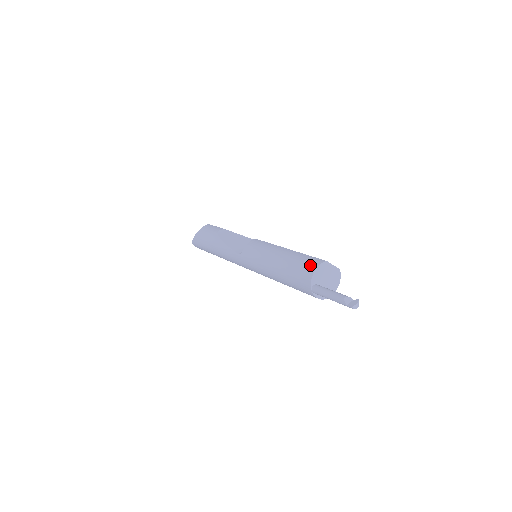
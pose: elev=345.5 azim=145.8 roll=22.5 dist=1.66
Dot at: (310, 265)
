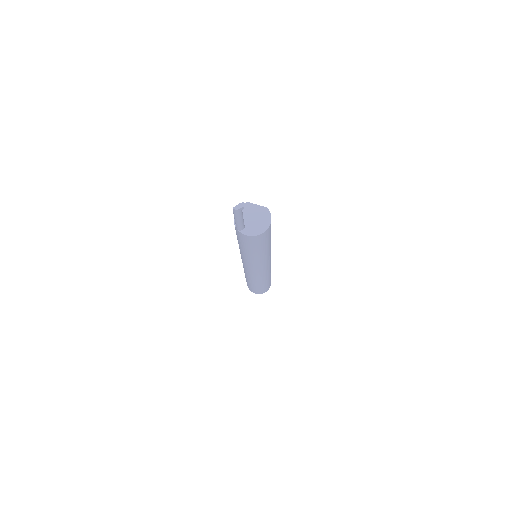
Dot at: occluded
